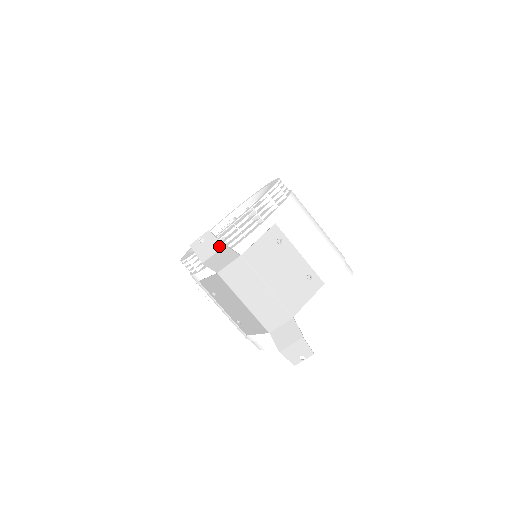
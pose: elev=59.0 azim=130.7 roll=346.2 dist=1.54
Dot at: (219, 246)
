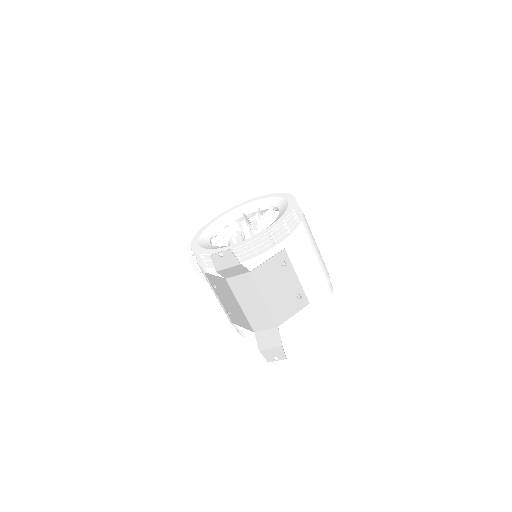
Dot at: (235, 263)
